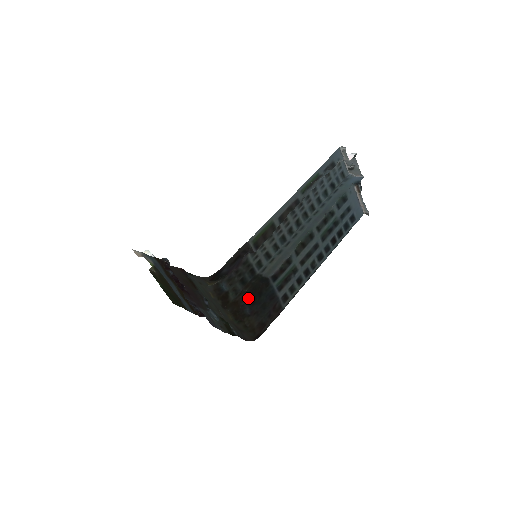
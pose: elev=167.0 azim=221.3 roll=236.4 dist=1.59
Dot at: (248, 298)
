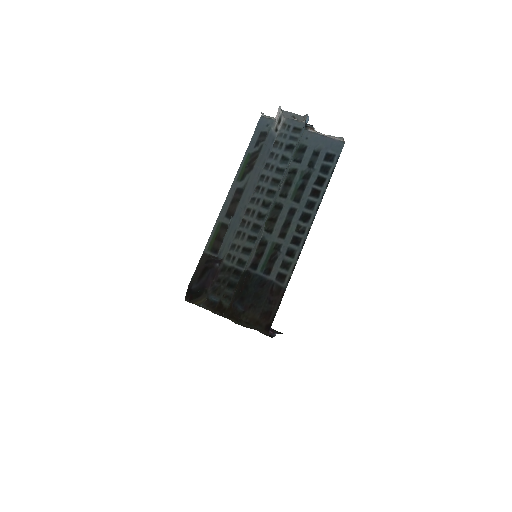
Dot at: (237, 297)
